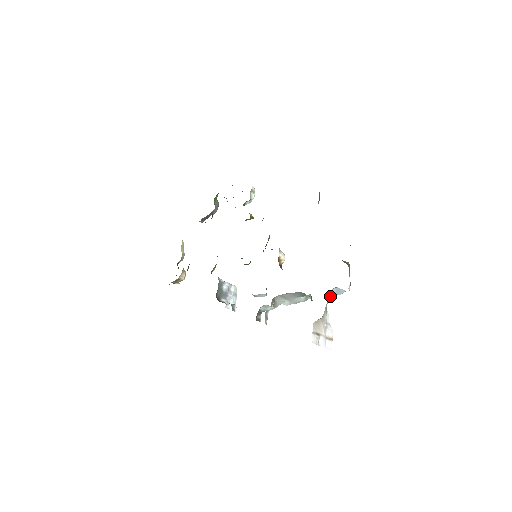
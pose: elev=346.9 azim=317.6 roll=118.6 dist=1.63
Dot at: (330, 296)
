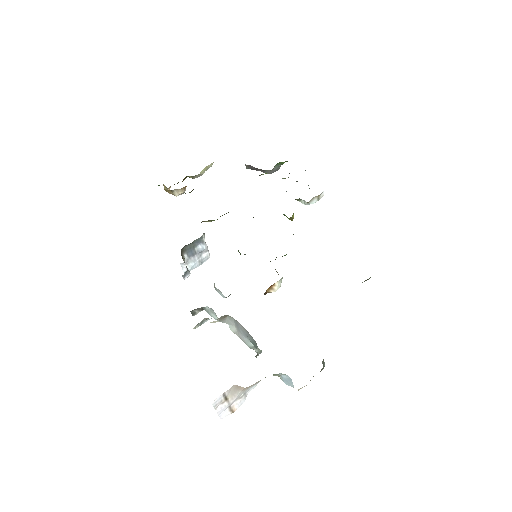
Dot at: (276, 374)
